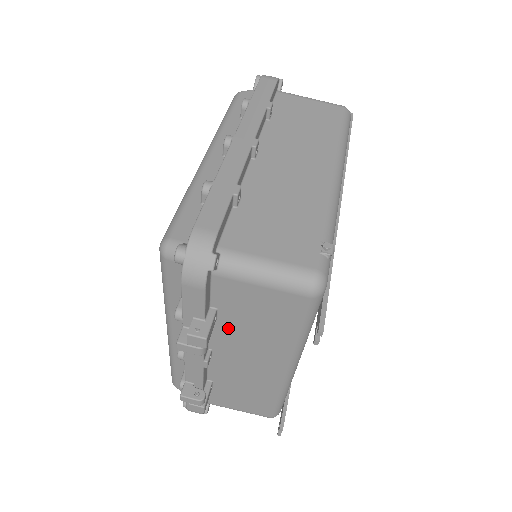
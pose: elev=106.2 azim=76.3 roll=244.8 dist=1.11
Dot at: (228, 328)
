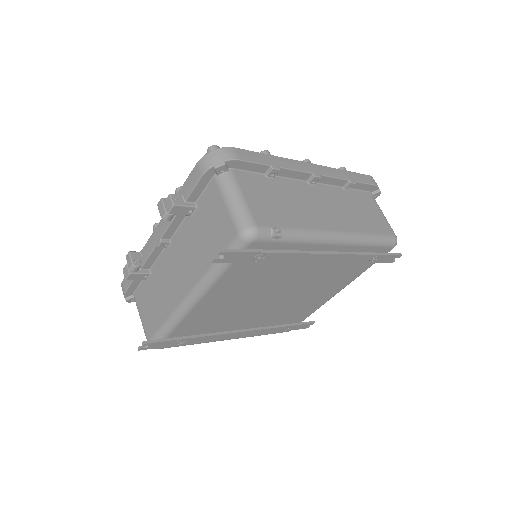
Dot at: (190, 229)
